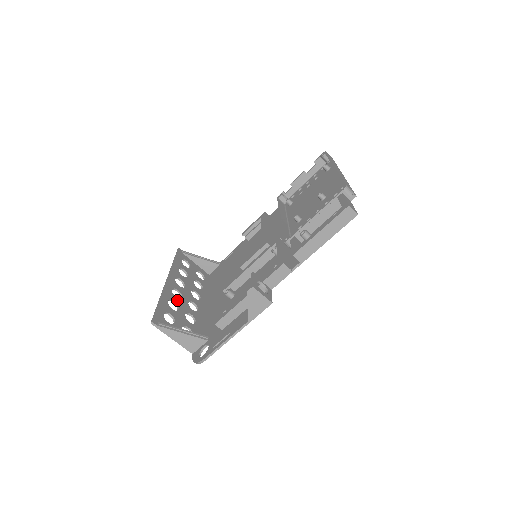
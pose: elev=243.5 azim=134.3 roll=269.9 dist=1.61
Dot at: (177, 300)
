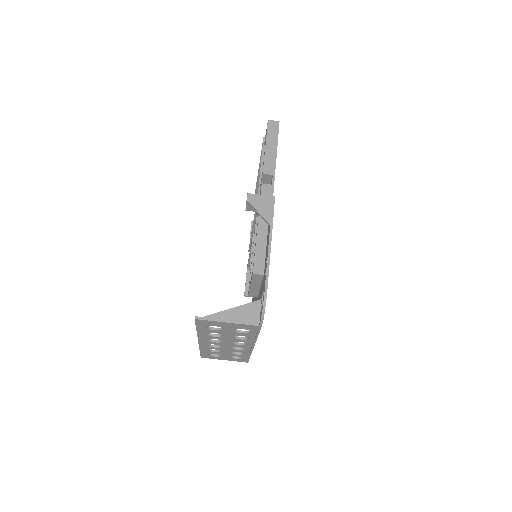
Dot at: occluded
